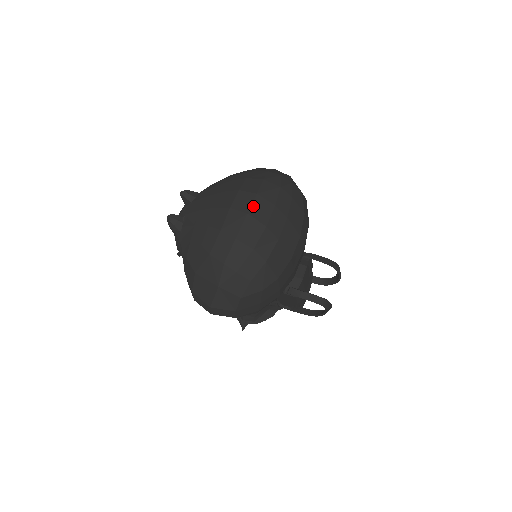
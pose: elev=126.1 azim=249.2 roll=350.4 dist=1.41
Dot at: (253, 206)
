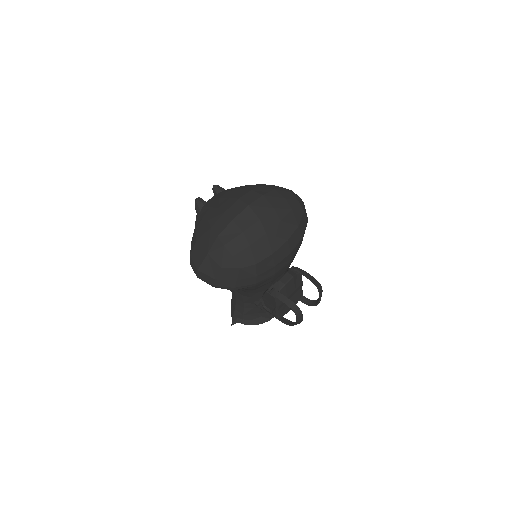
Dot at: (256, 202)
